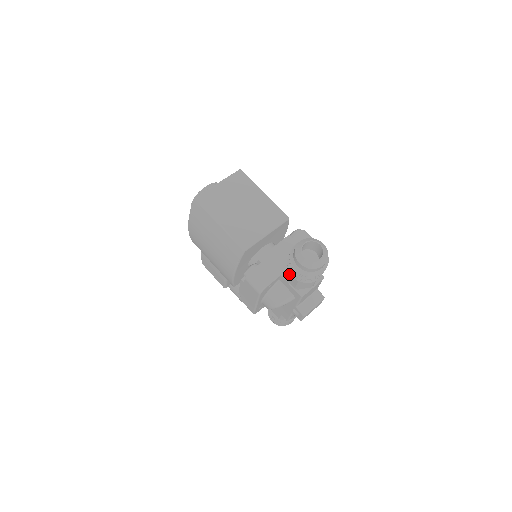
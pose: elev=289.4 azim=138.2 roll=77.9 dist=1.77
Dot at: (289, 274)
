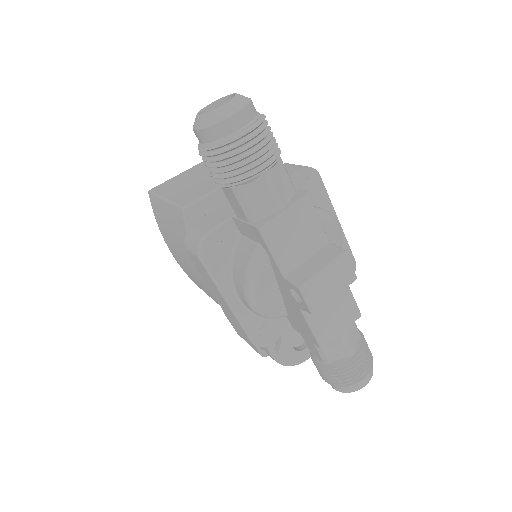
Dot at: (225, 193)
